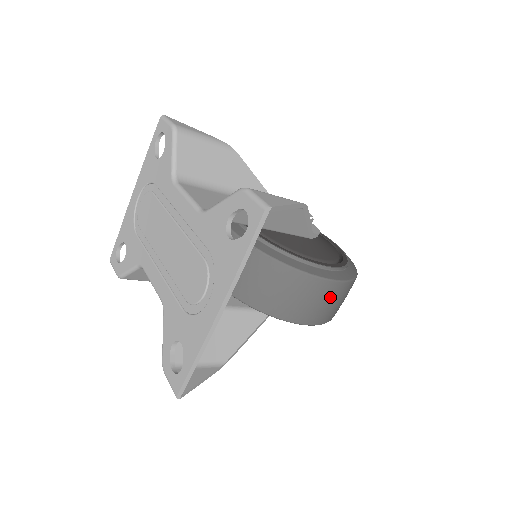
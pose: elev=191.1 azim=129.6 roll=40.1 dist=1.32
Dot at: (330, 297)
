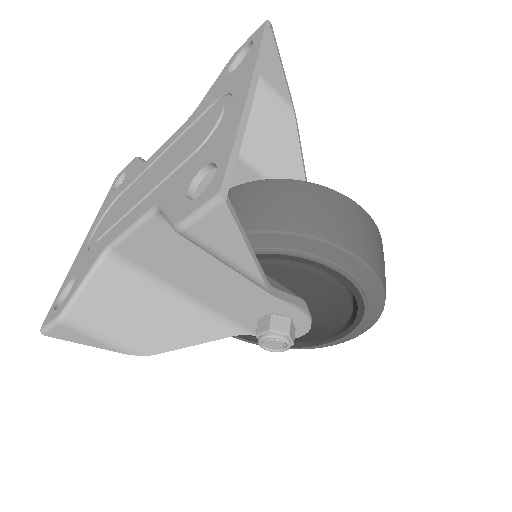
Dot at: (367, 228)
